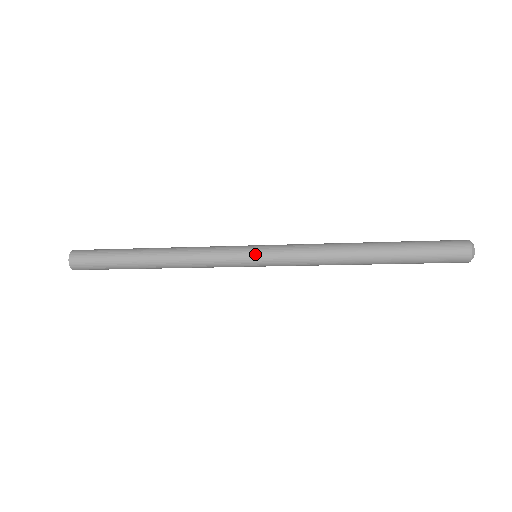
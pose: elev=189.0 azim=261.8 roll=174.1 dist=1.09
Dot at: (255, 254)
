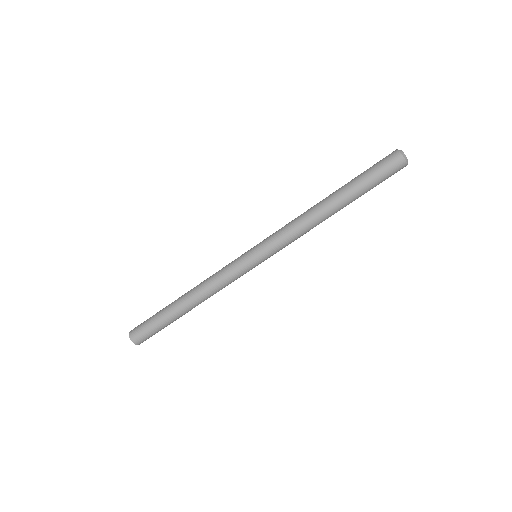
Dot at: (251, 248)
